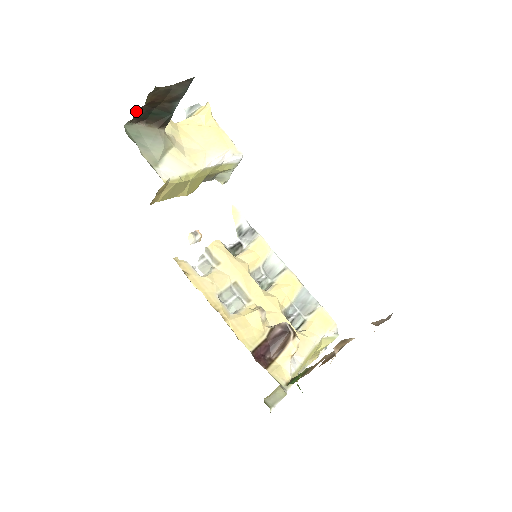
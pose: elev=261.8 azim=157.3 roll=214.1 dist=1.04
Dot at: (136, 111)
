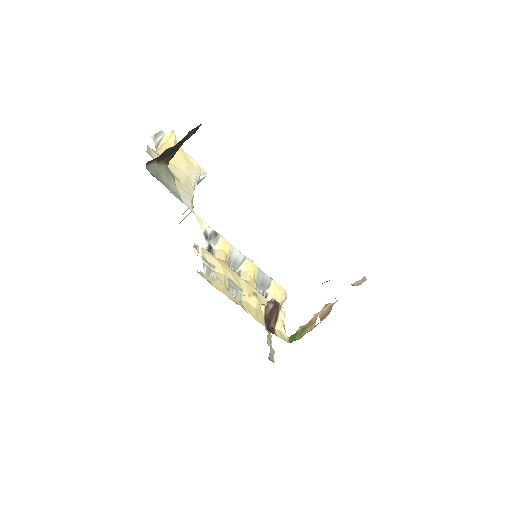
Dot at: occluded
